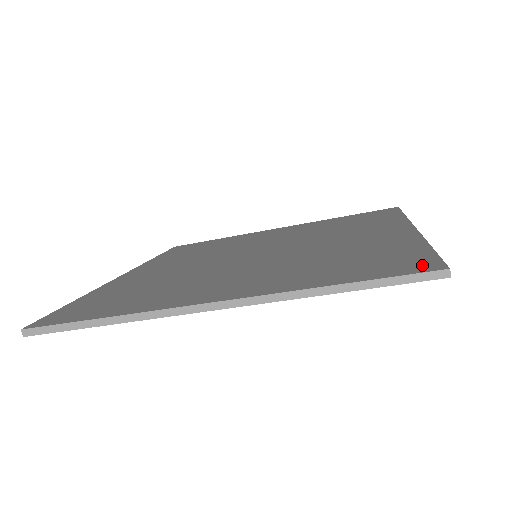
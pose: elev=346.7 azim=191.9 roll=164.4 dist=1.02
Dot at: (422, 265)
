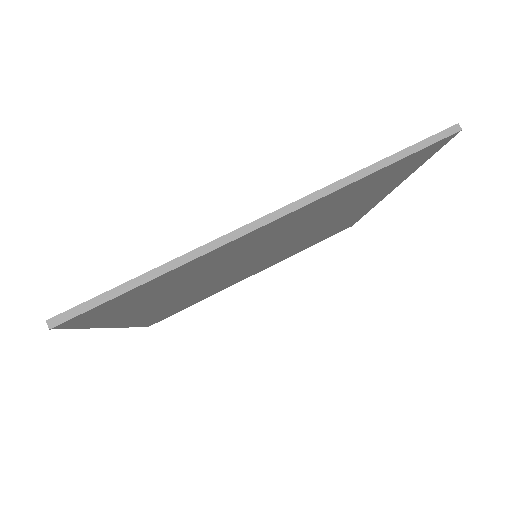
Dot at: occluded
